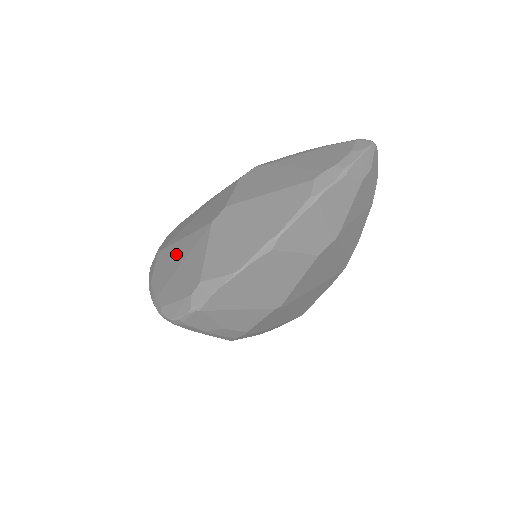
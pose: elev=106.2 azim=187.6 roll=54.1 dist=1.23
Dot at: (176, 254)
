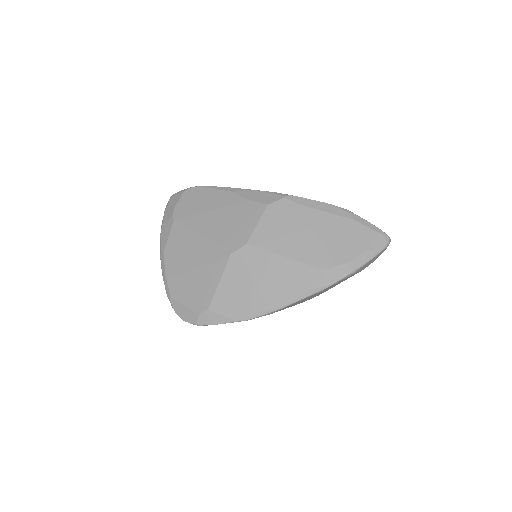
Dot at: (192, 249)
